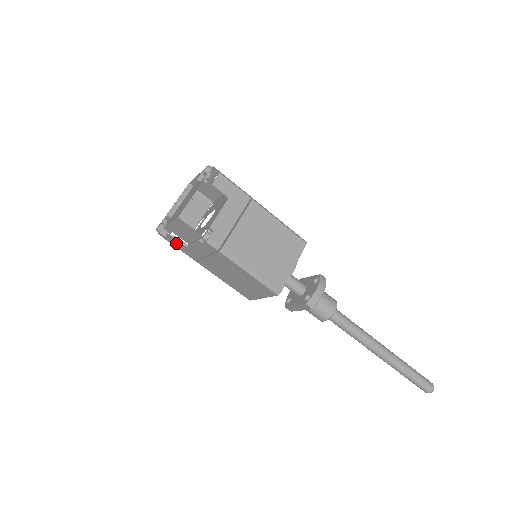
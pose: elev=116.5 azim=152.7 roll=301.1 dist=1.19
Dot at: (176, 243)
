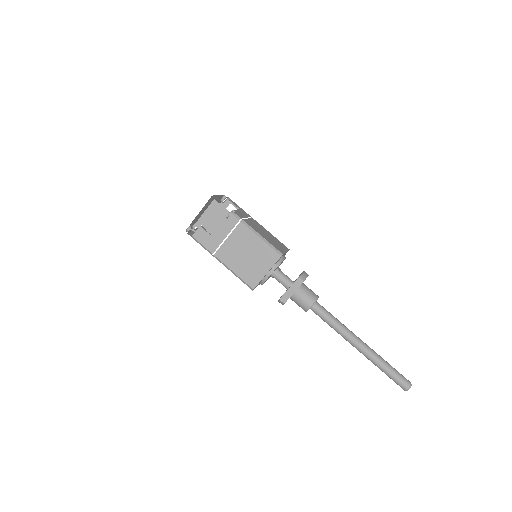
Dot at: (202, 236)
